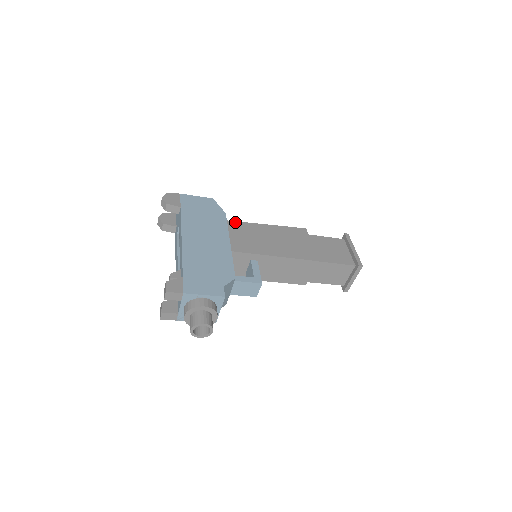
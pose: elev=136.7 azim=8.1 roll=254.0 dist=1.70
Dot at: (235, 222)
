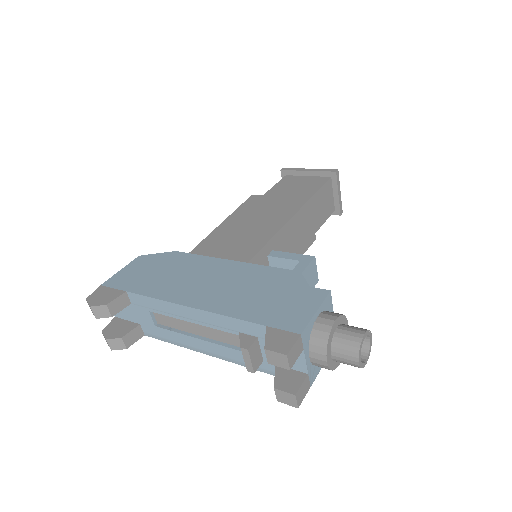
Dot at: (198, 247)
